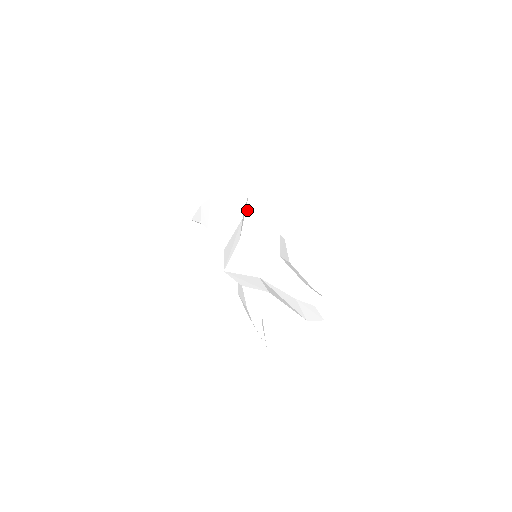
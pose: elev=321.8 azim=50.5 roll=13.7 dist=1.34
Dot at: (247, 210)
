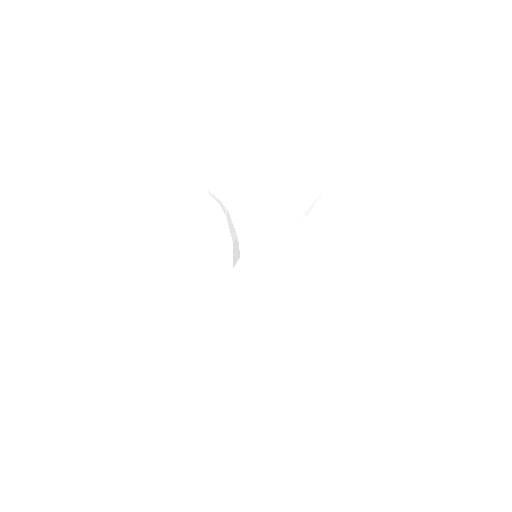
Dot at: (231, 217)
